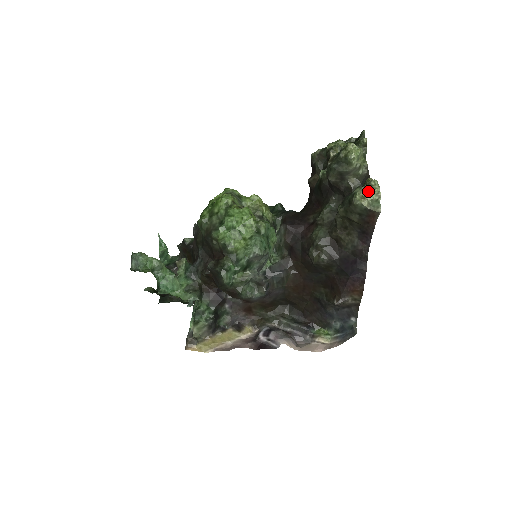
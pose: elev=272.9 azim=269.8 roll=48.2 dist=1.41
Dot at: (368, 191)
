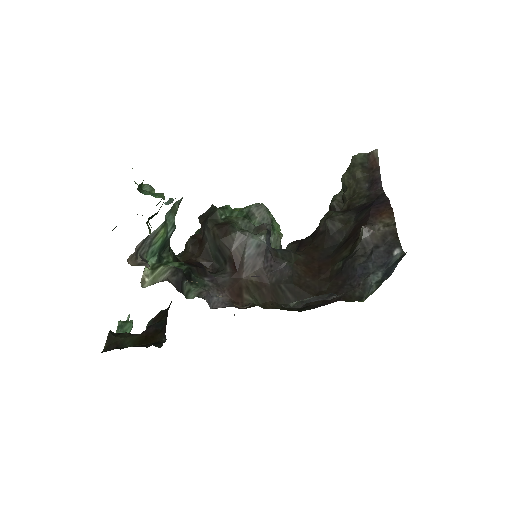
Dot at: occluded
